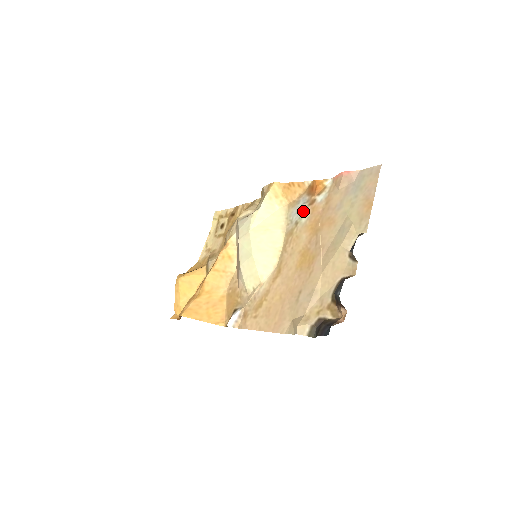
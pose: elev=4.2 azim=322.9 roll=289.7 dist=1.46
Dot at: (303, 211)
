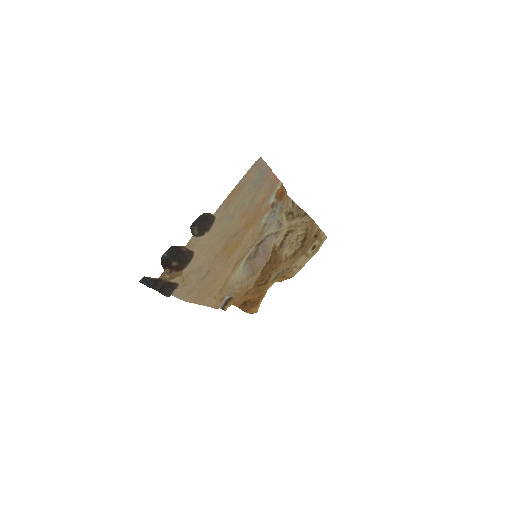
Dot at: (271, 214)
